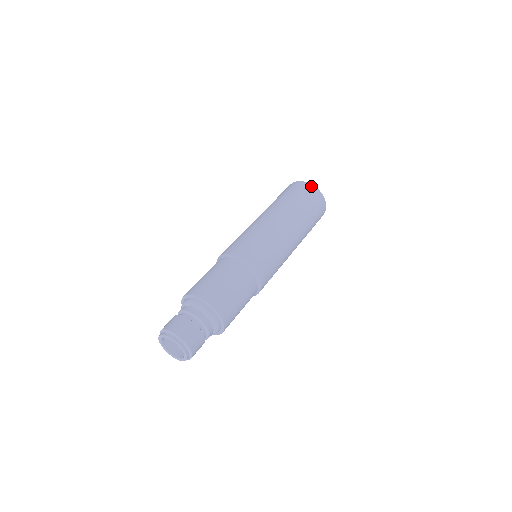
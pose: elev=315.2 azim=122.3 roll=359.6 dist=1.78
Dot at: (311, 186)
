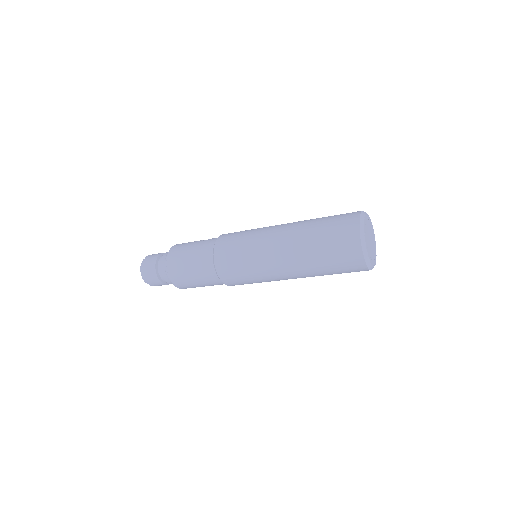
Dot at: (358, 249)
